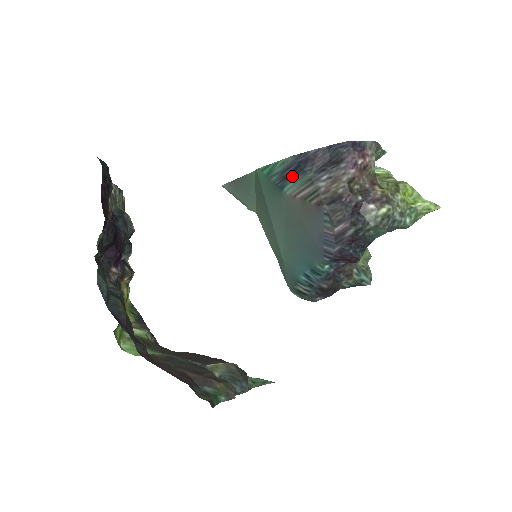
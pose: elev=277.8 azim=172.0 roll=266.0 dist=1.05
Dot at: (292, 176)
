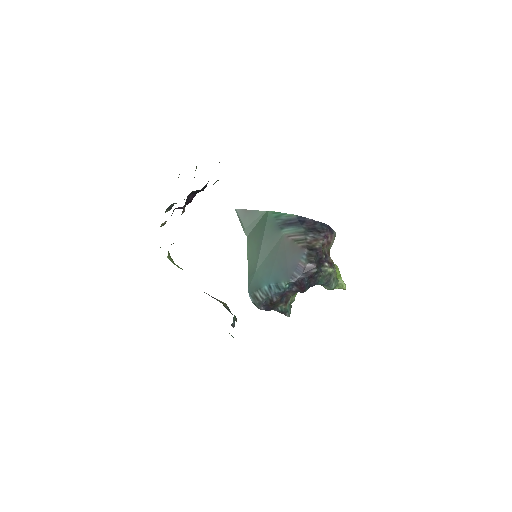
Dot at: (291, 225)
